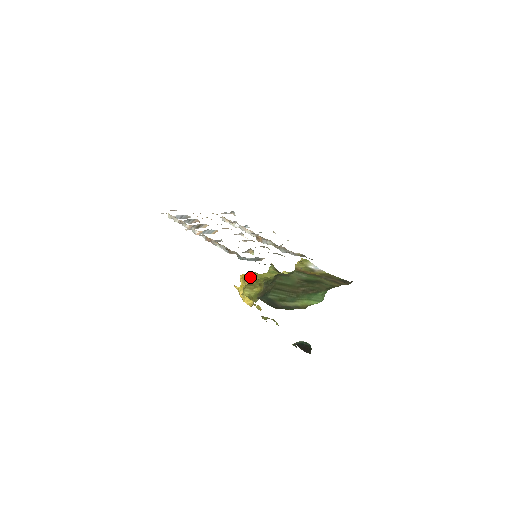
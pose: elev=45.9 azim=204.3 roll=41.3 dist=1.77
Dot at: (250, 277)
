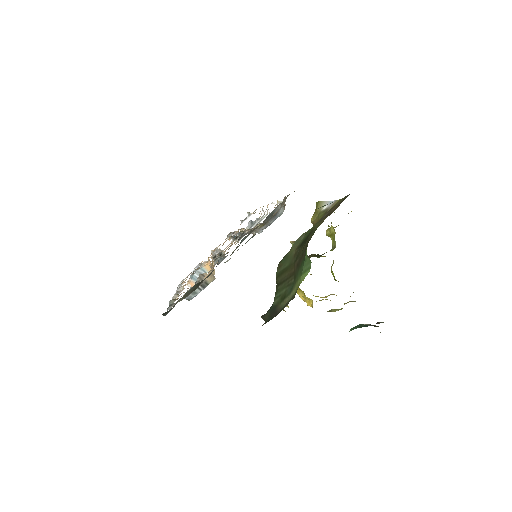
Dot at: occluded
